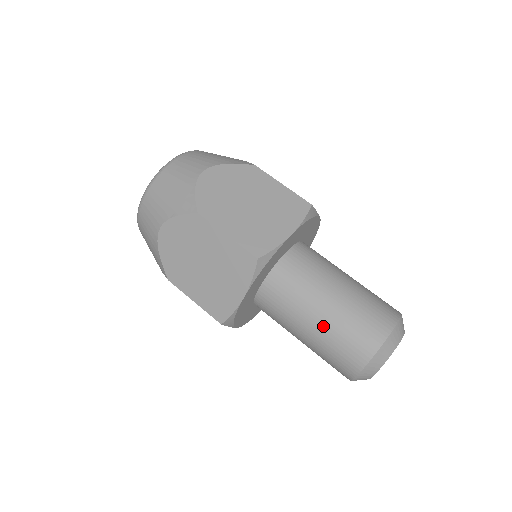
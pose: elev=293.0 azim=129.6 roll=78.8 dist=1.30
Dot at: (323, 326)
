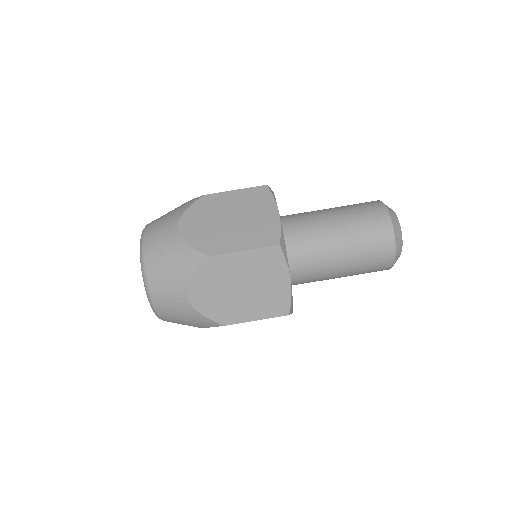
Dot at: occluded
